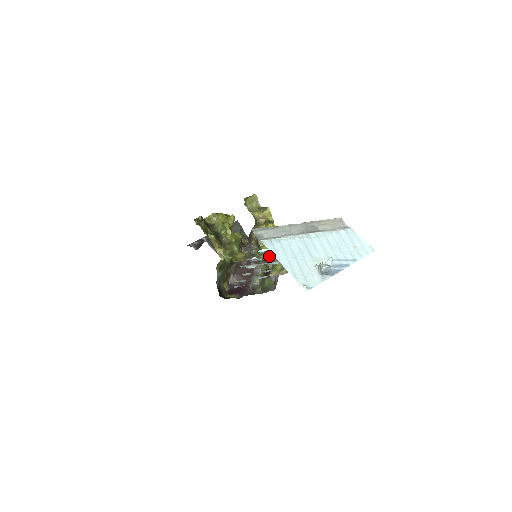
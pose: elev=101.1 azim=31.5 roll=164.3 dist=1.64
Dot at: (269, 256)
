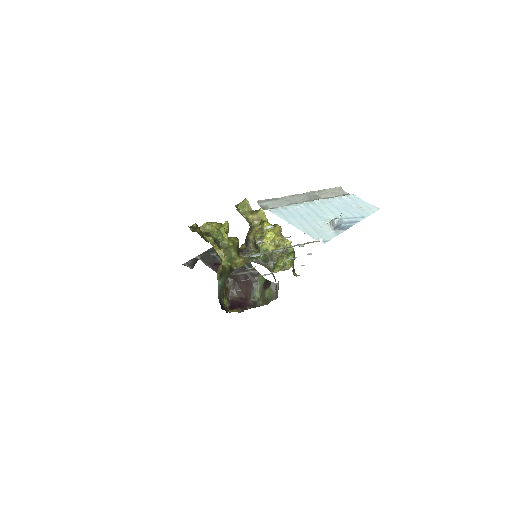
Dot at: (269, 256)
